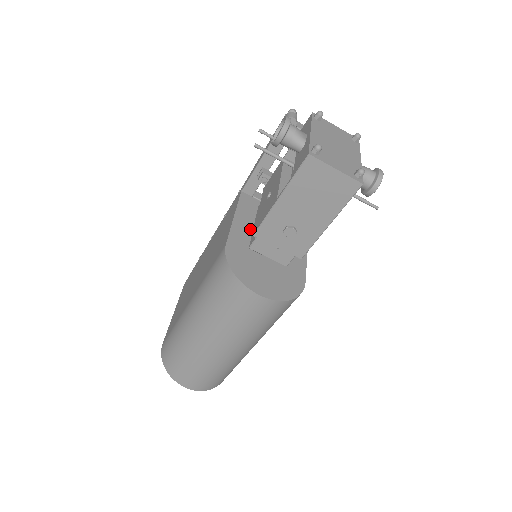
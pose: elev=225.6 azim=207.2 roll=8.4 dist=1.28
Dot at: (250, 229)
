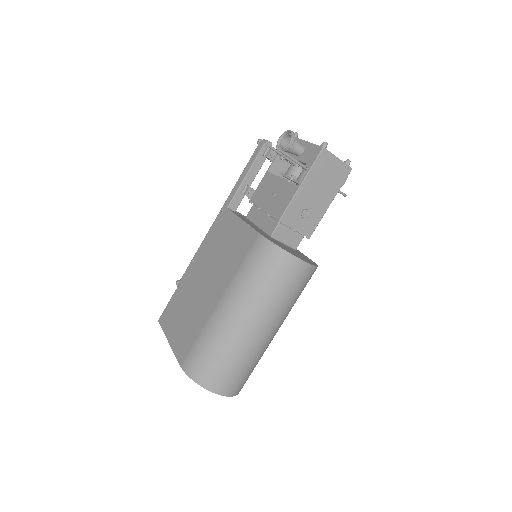
Dot at: (257, 228)
